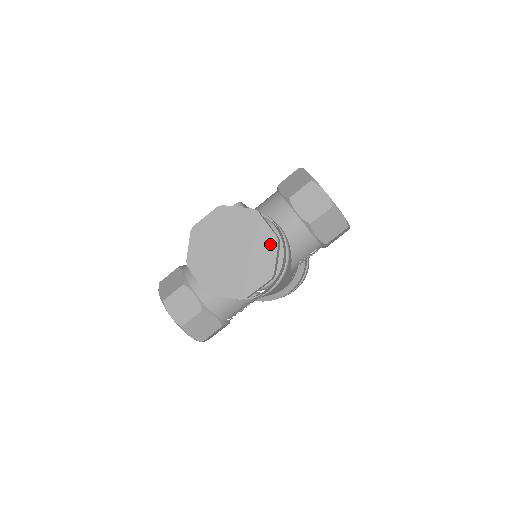
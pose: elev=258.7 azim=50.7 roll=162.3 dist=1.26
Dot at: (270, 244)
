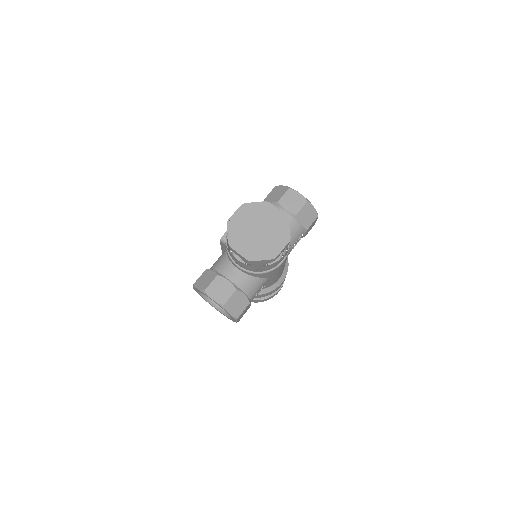
Dot at: (283, 220)
